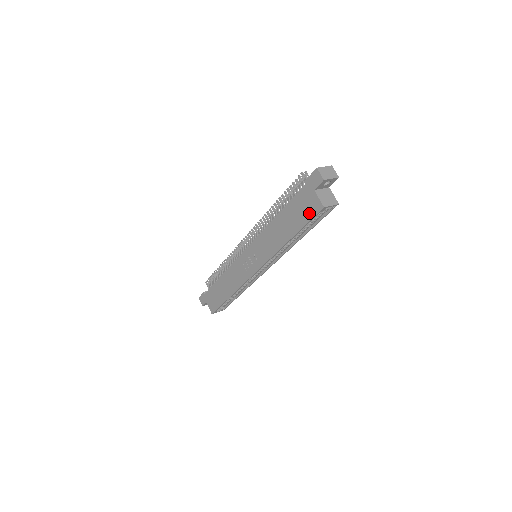
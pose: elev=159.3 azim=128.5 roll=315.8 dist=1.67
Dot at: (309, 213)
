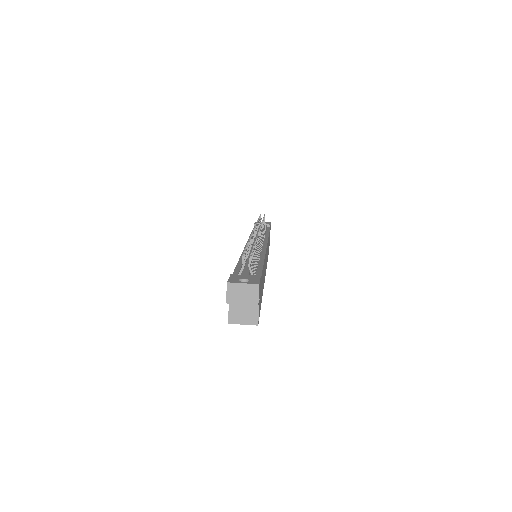
Dot at: occluded
